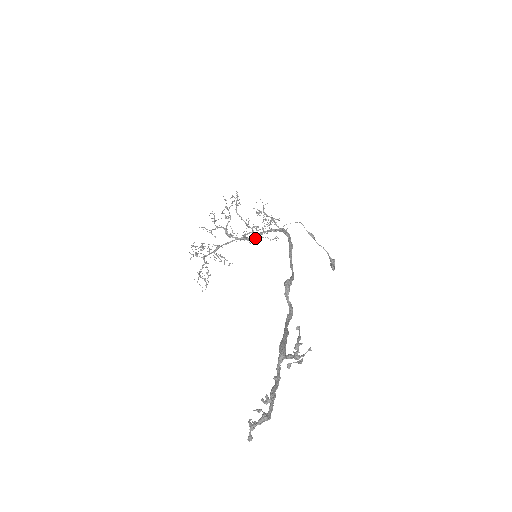
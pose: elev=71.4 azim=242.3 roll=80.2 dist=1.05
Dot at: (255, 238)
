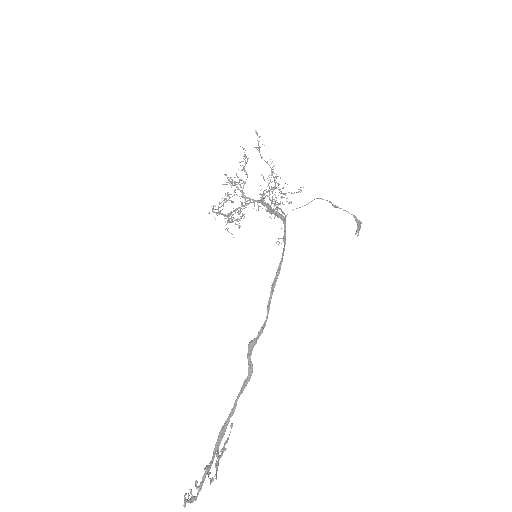
Dot at: occluded
